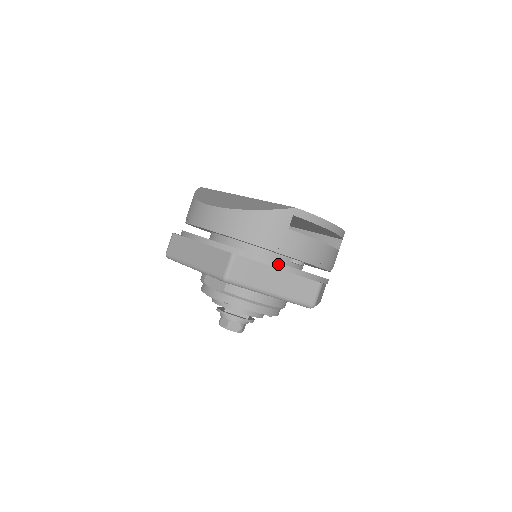
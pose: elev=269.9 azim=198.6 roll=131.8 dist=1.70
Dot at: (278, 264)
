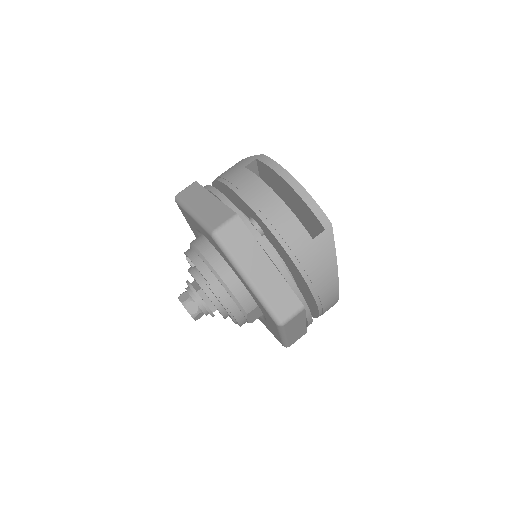
Dot at: (215, 189)
